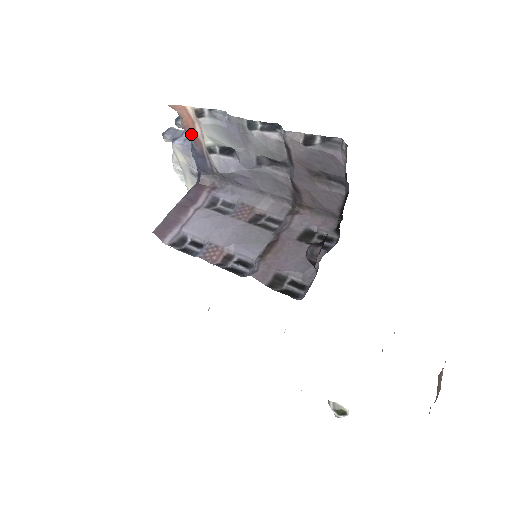
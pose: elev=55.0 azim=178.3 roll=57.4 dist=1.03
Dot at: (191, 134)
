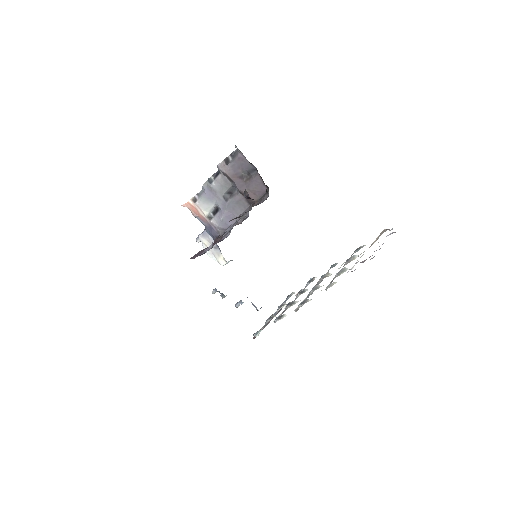
Dot at: (199, 217)
